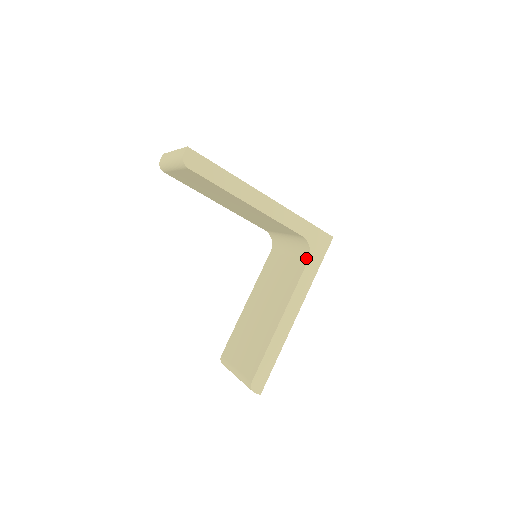
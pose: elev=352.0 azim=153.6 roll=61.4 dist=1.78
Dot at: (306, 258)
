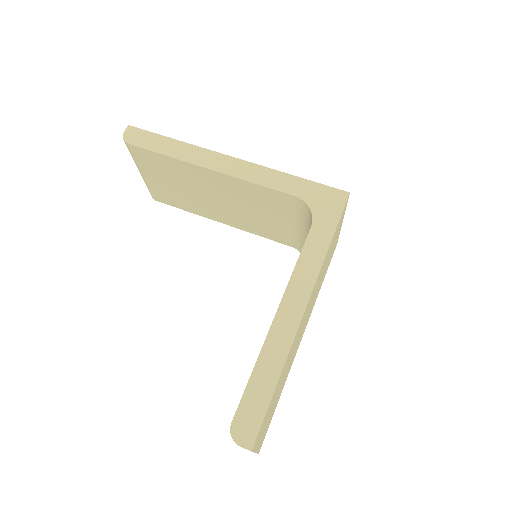
Dot at: occluded
